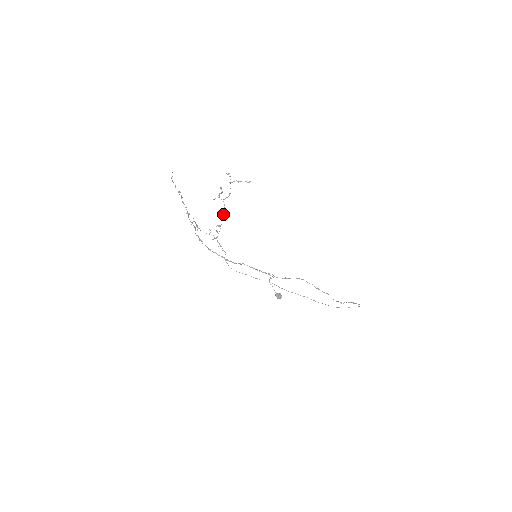
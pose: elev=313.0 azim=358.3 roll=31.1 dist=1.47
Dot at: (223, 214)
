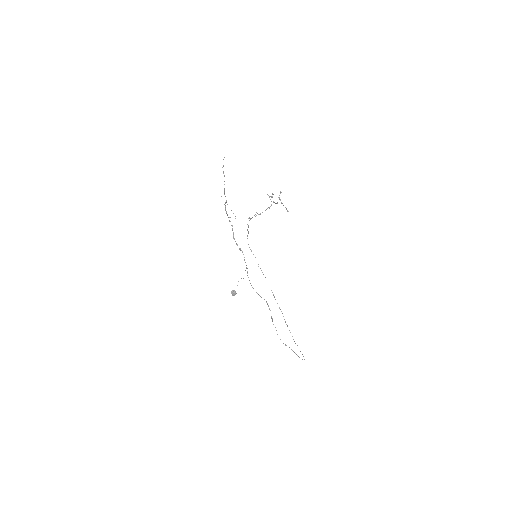
Dot at: (266, 209)
